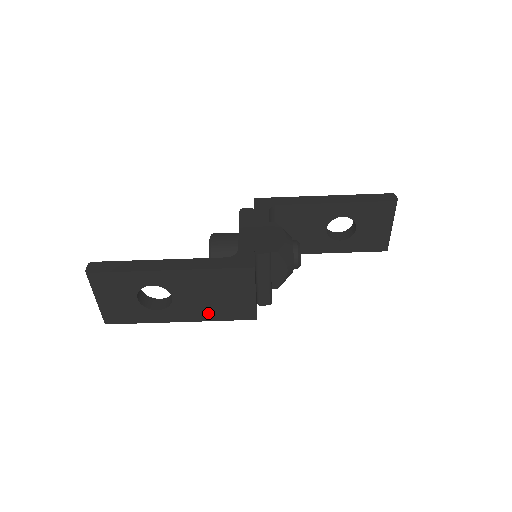
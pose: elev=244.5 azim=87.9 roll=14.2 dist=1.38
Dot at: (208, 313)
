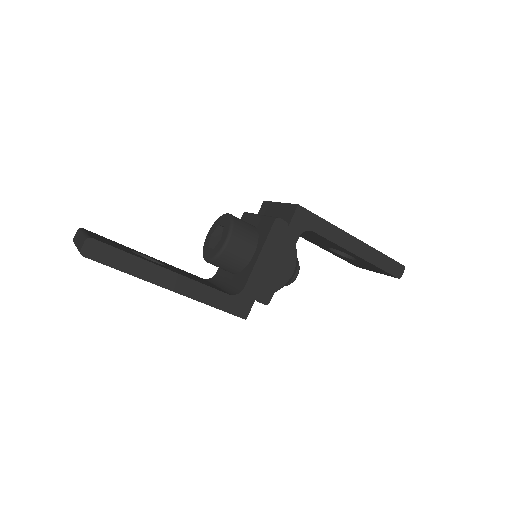
Dot at: occluded
